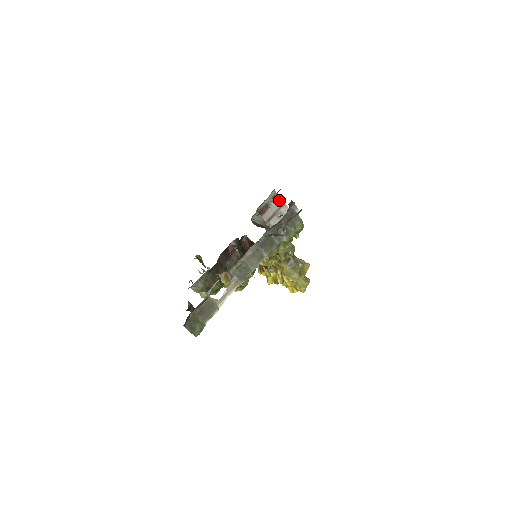
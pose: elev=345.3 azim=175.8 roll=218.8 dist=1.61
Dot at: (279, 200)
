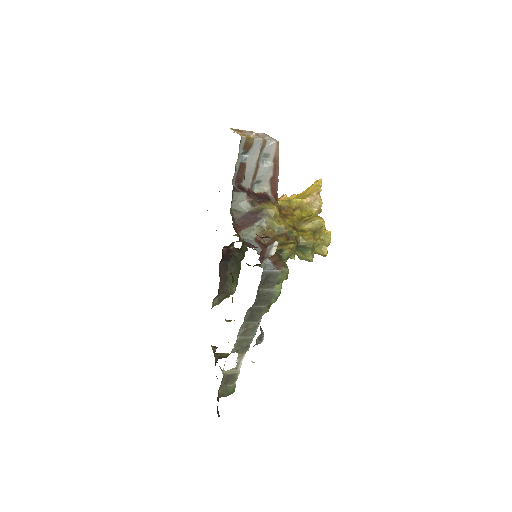
Dot at: (255, 143)
